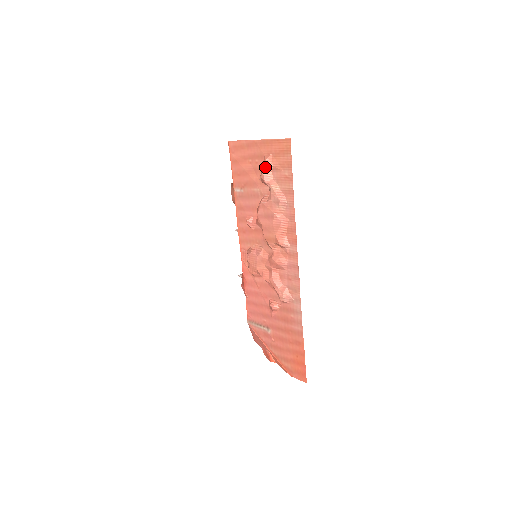
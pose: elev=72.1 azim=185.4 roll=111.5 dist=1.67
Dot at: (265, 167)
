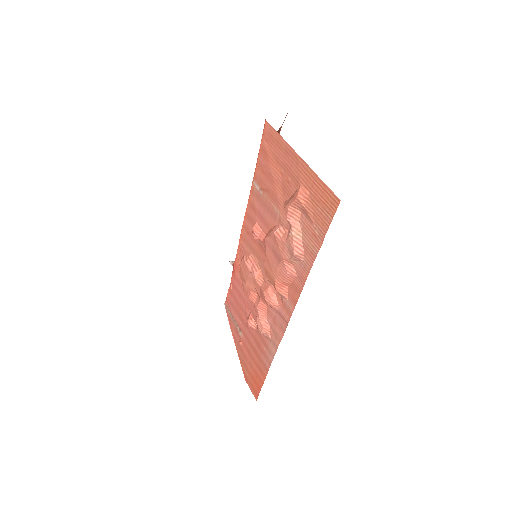
Dot at: (294, 202)
